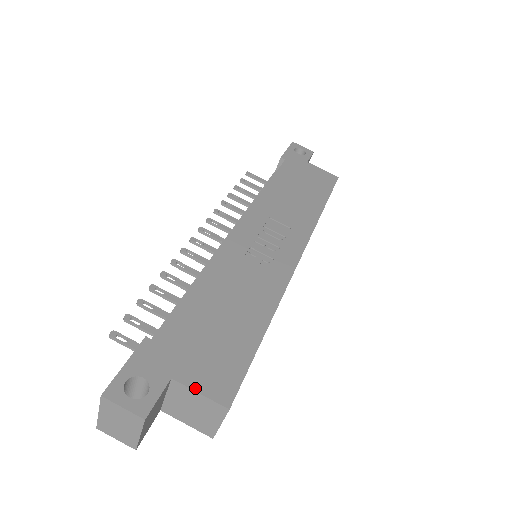
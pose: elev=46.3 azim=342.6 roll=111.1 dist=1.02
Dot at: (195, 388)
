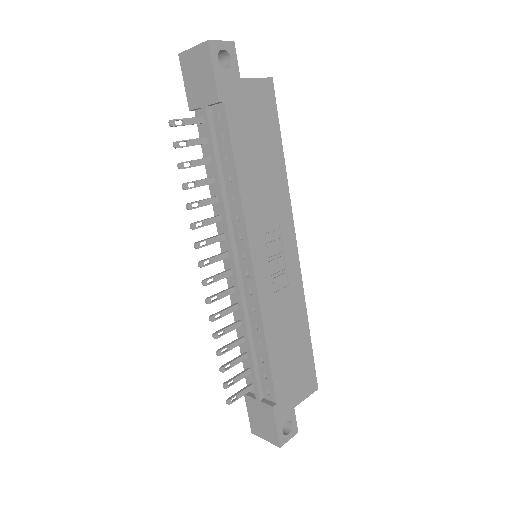
Dot at: (304, 399)
